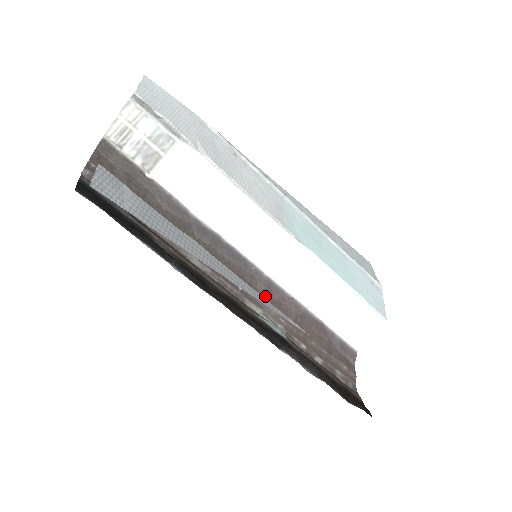
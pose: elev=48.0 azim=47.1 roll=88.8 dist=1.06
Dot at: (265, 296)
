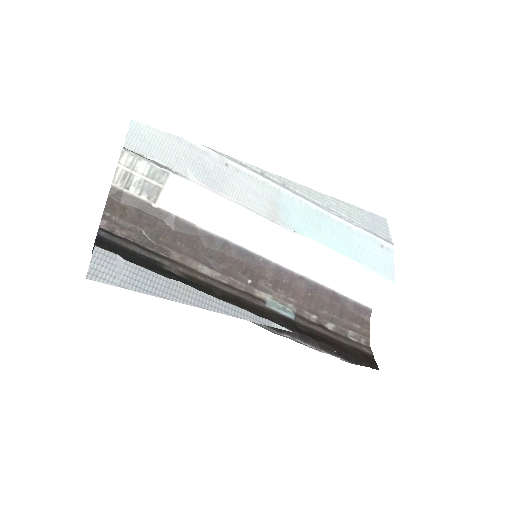
Dot at: (274, 282)
